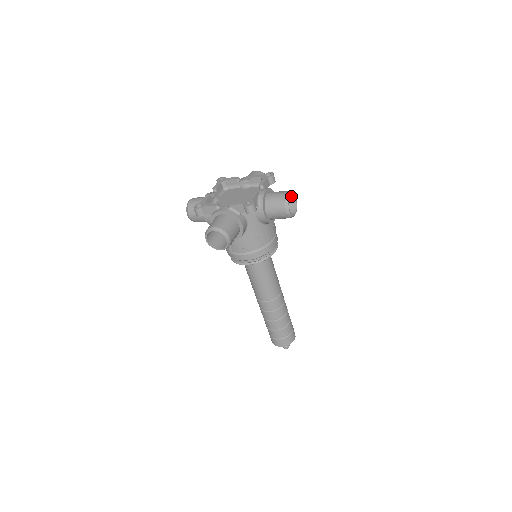
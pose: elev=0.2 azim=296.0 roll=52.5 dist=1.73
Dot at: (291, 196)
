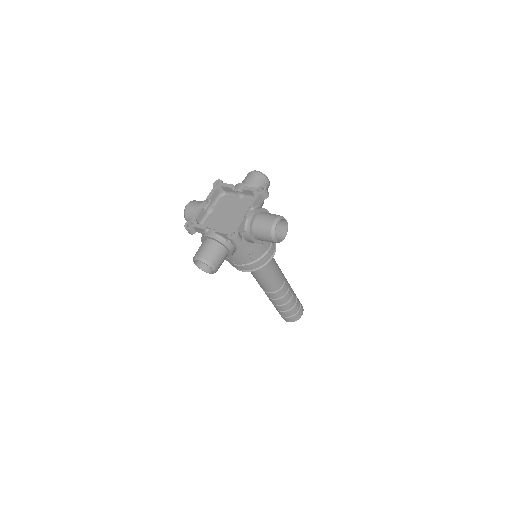
Dot at: (281, 219)
